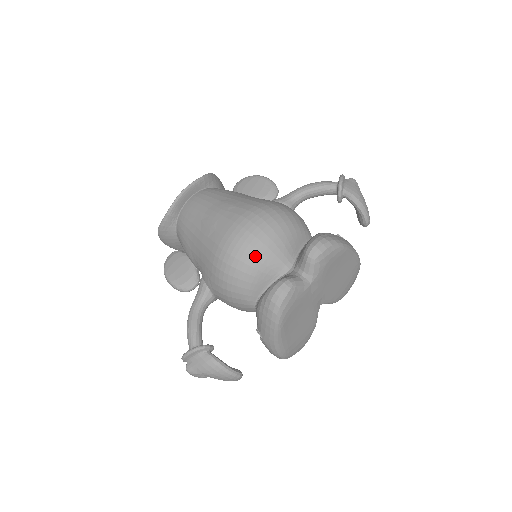
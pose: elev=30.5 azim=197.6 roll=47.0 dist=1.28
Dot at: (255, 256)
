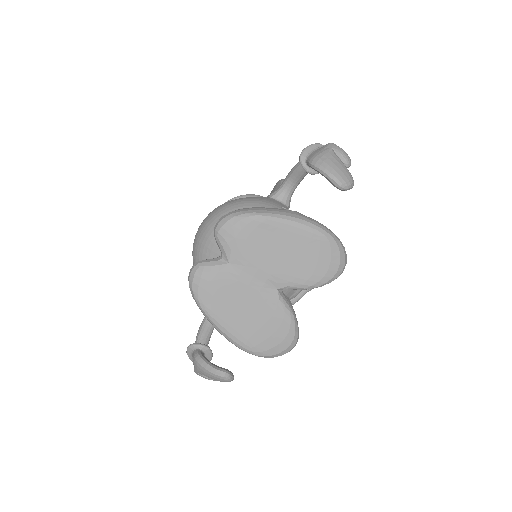
Dot at: (200, 249)
